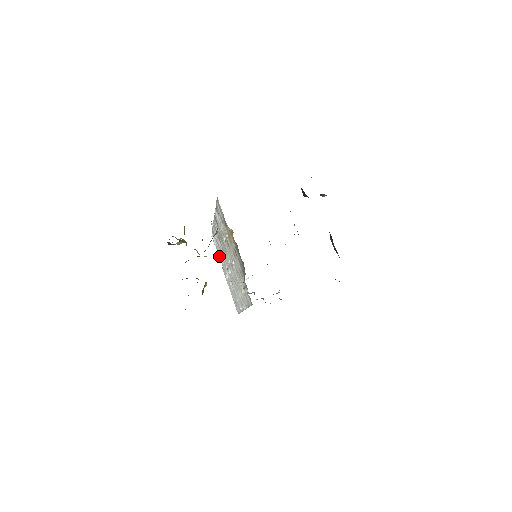
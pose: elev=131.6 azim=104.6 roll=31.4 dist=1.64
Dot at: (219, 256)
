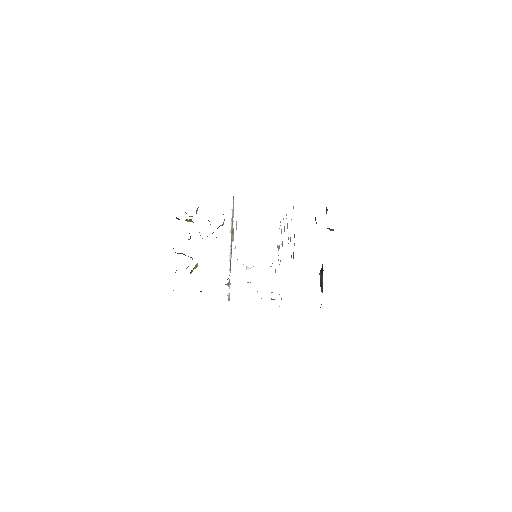
Dot at: occluded
